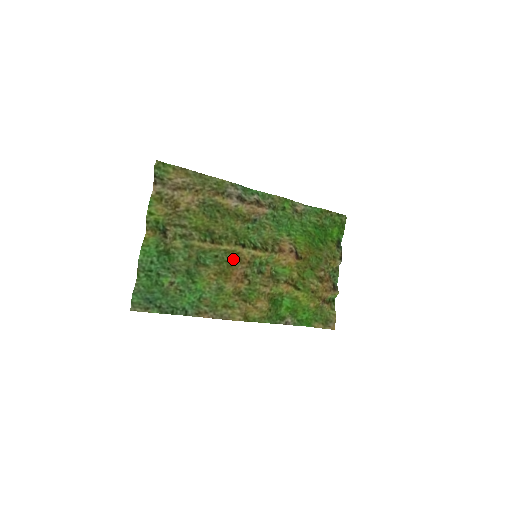
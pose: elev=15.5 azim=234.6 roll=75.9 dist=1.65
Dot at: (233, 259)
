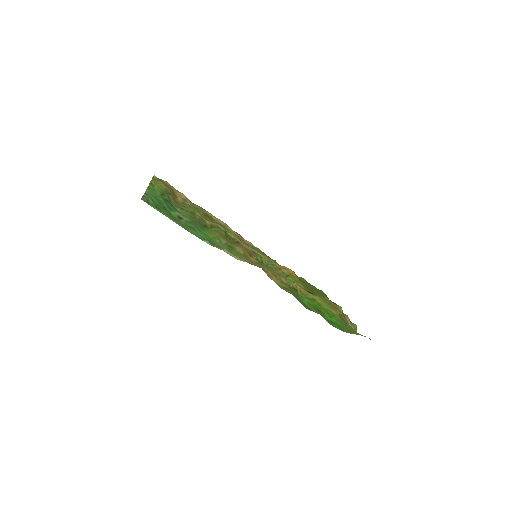
Dot at: occluded
